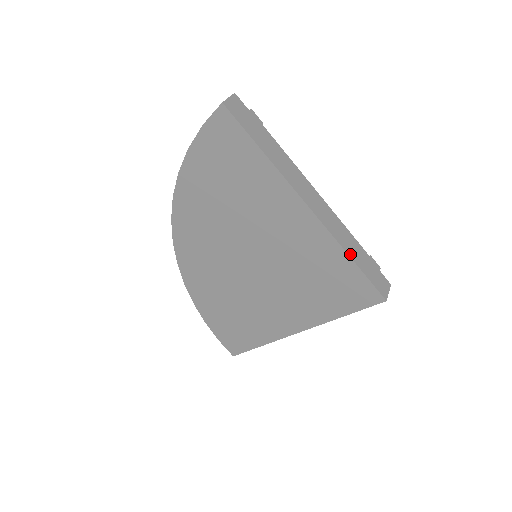
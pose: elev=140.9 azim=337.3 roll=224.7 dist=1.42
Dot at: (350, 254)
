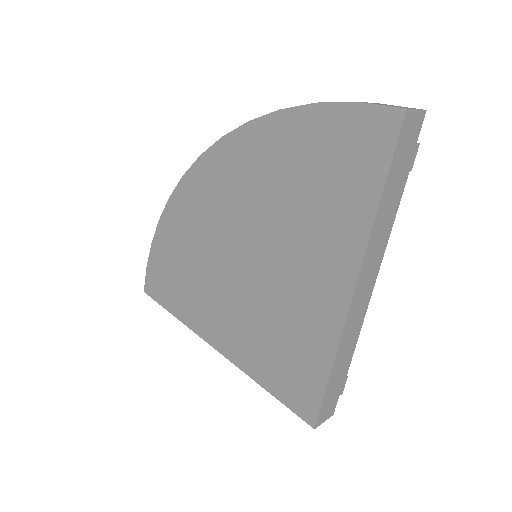
Dot at: (335, 365)
